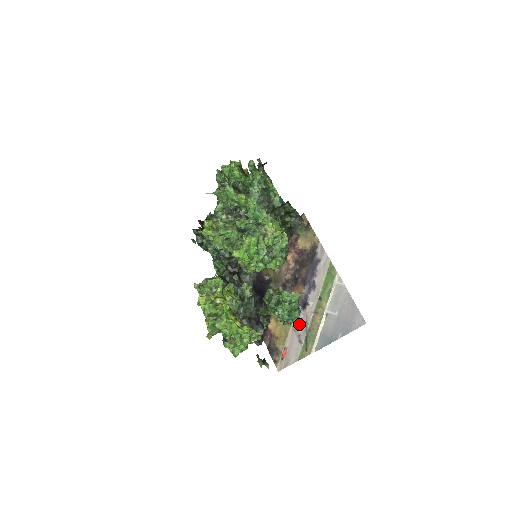
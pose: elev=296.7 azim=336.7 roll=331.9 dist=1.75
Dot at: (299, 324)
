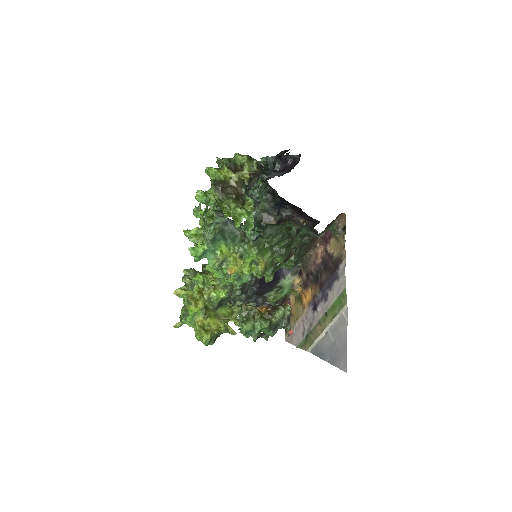
Dot at: (306, 320)
